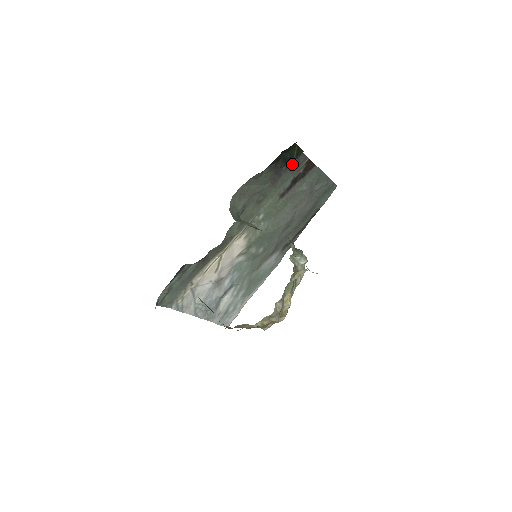
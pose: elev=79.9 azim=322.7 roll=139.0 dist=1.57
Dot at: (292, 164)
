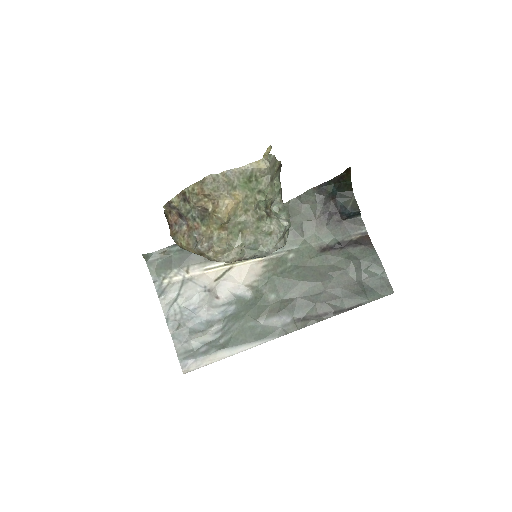
Dot at: (346, 223)
